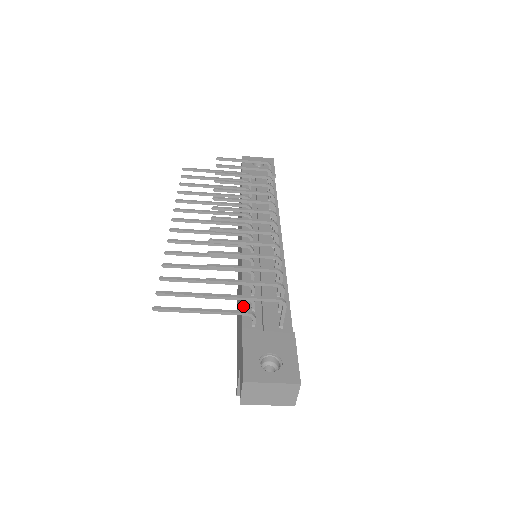
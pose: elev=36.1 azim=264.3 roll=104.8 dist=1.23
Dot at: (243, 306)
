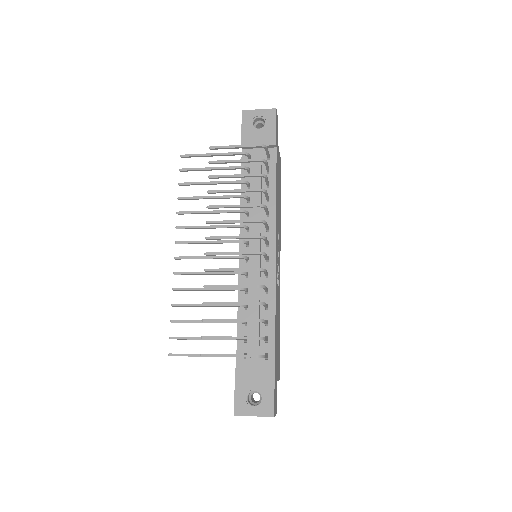
Dot at: occluded
